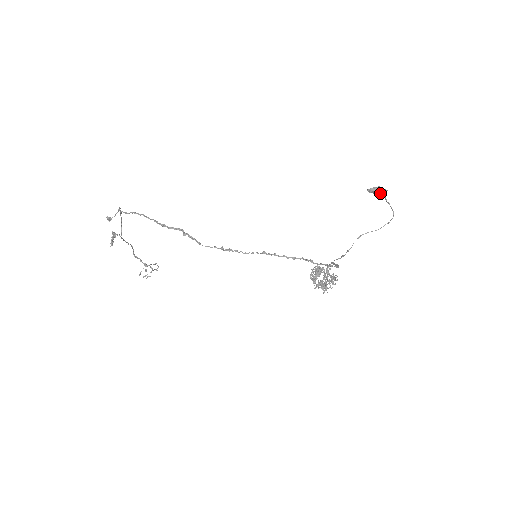
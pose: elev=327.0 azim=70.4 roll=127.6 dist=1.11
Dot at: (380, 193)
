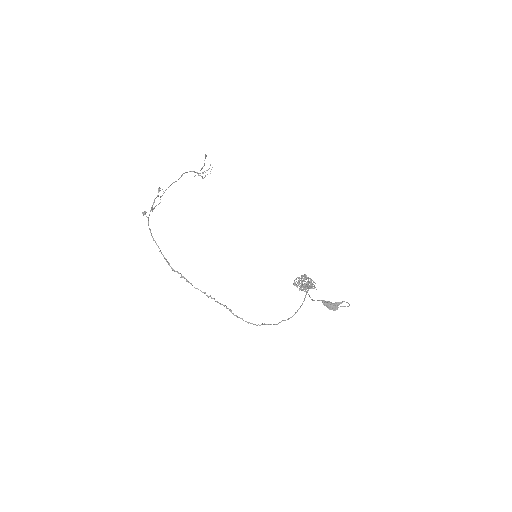
Dot at: (332, 307)
